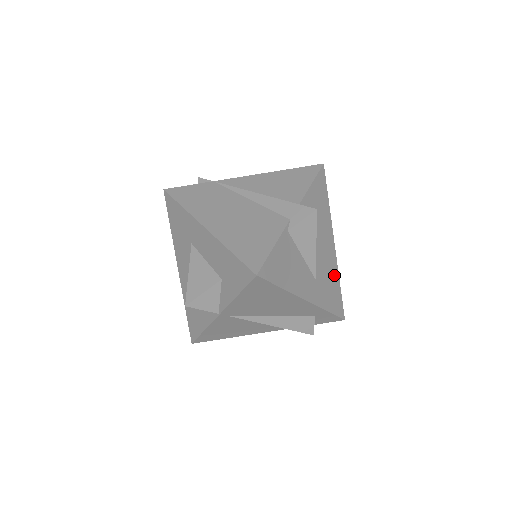
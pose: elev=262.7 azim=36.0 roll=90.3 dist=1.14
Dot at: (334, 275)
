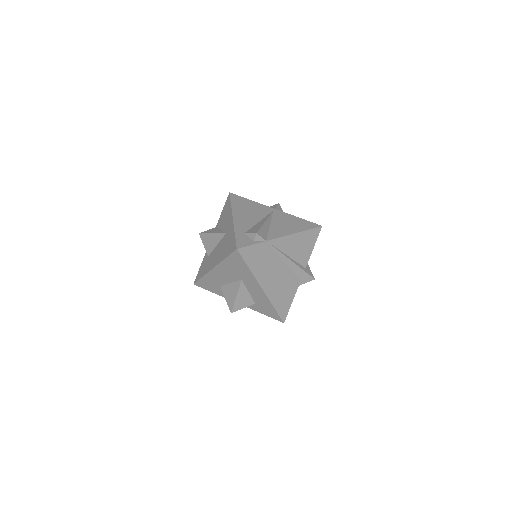
Dot at: occluded
